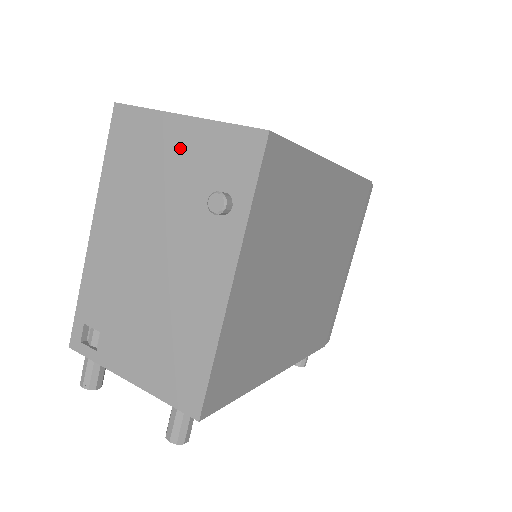
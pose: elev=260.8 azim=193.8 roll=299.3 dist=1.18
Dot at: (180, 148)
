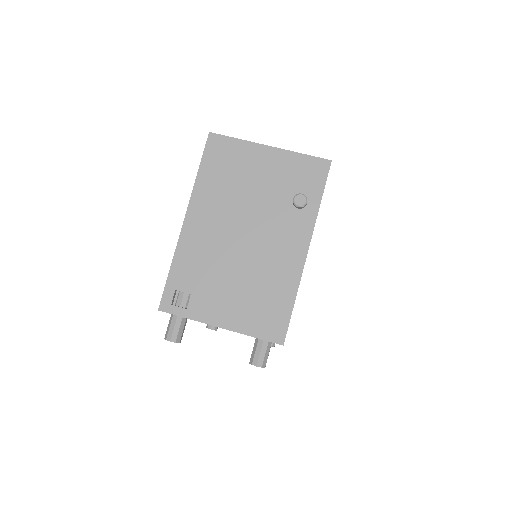
Dot at: (266, 166)
